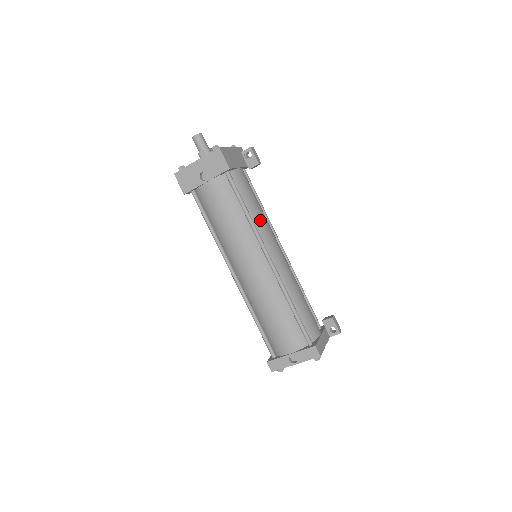
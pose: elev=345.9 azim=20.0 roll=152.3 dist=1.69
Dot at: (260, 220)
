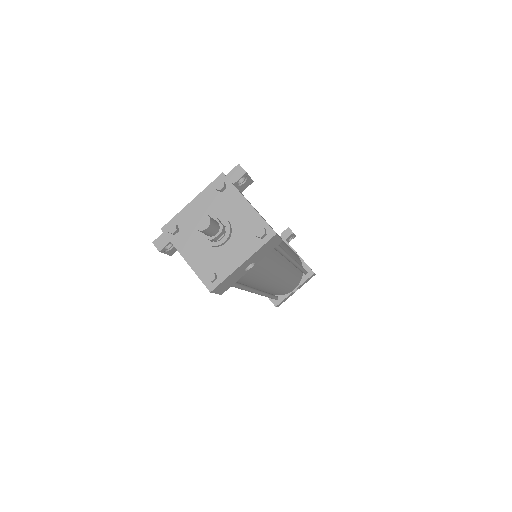
Dot at: occluded
